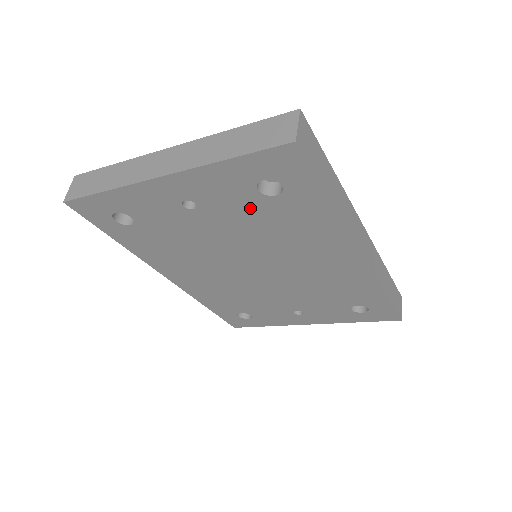
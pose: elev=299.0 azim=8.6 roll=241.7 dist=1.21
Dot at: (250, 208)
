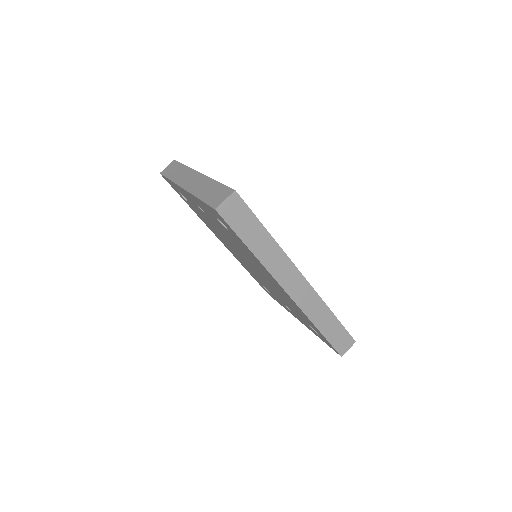
Dot at: (223, 228)
